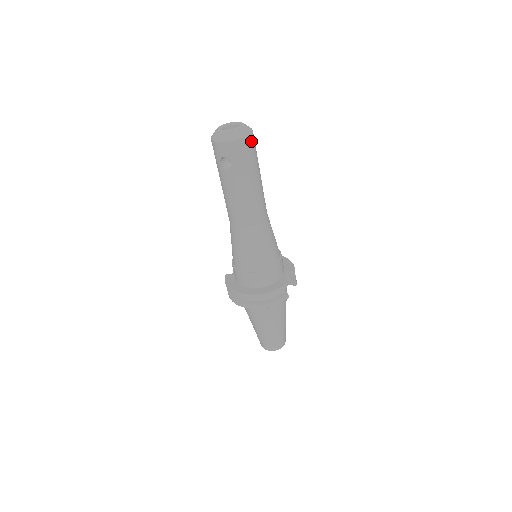
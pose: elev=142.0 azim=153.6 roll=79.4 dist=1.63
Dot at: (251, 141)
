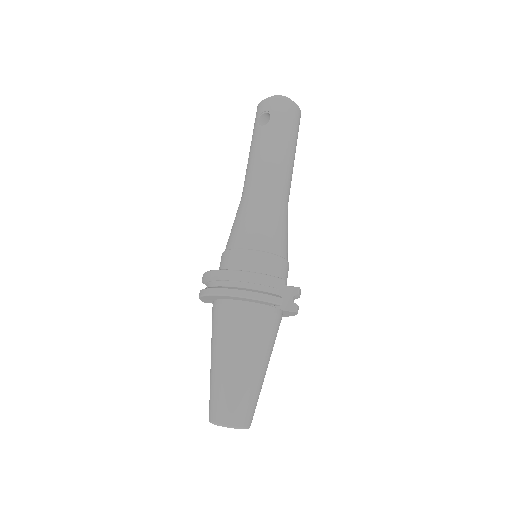
Dot at: (297, 112)
